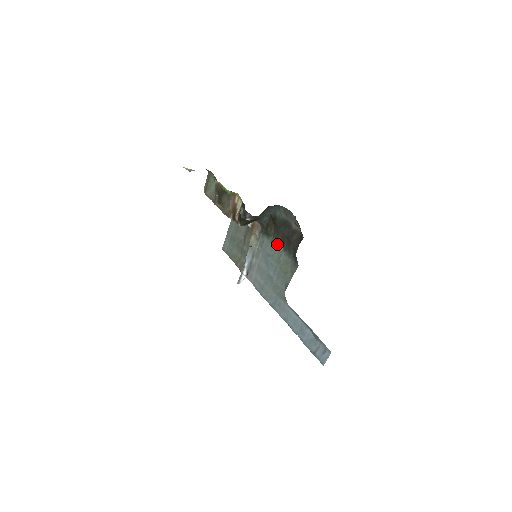
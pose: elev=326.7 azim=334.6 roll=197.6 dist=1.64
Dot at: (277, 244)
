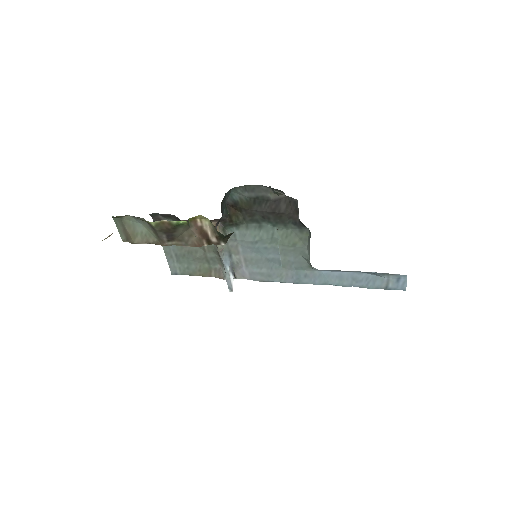
Dot at: (258, 226)
